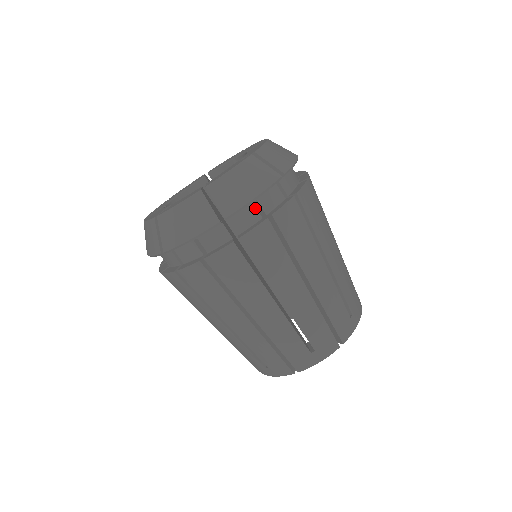
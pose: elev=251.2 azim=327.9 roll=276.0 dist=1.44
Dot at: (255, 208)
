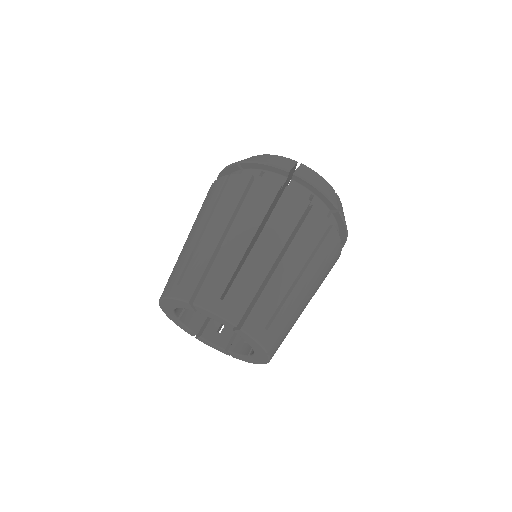
Dot at: (259, 174)
